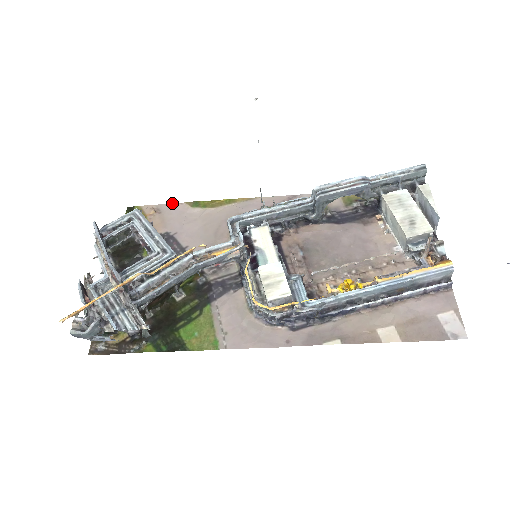
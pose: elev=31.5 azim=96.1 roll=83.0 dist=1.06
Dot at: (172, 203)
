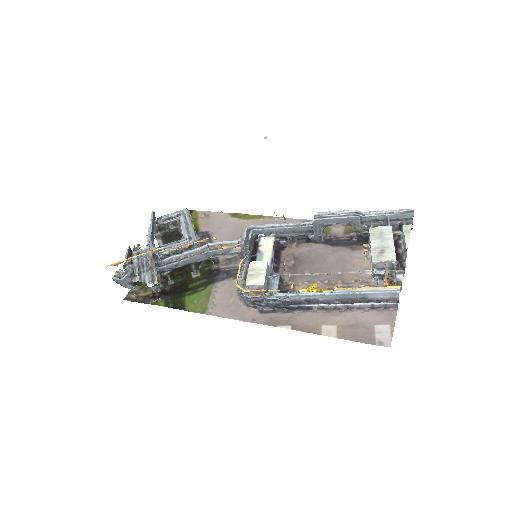
Dot at: (219, 212)
